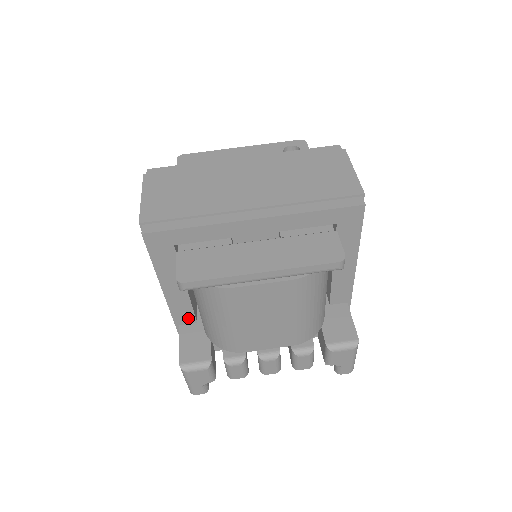
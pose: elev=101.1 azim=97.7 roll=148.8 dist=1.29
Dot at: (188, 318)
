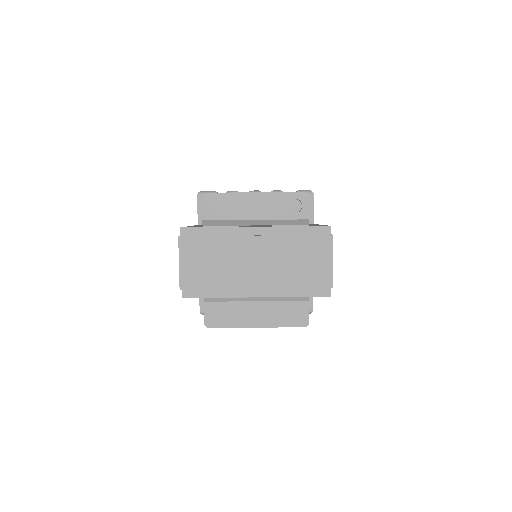
Dot at: occluded
